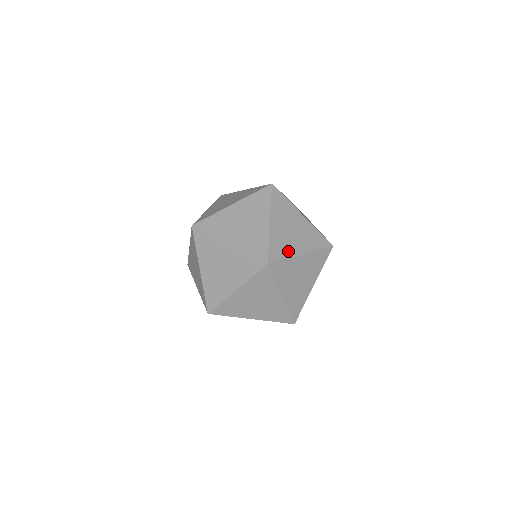
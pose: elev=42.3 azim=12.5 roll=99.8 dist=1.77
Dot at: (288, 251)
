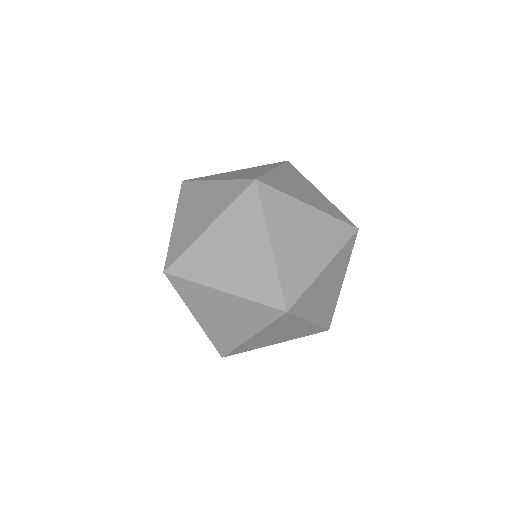
Dot at: occluded
